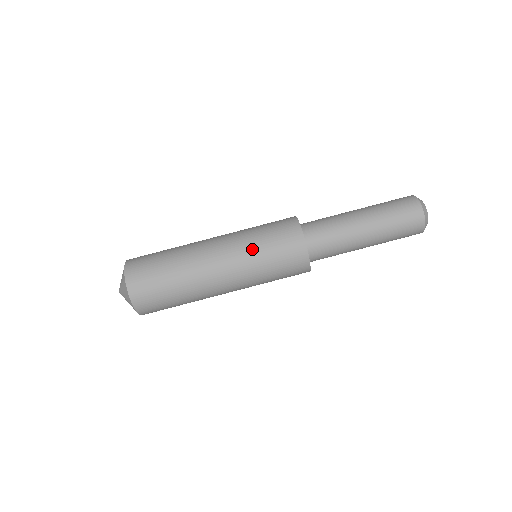
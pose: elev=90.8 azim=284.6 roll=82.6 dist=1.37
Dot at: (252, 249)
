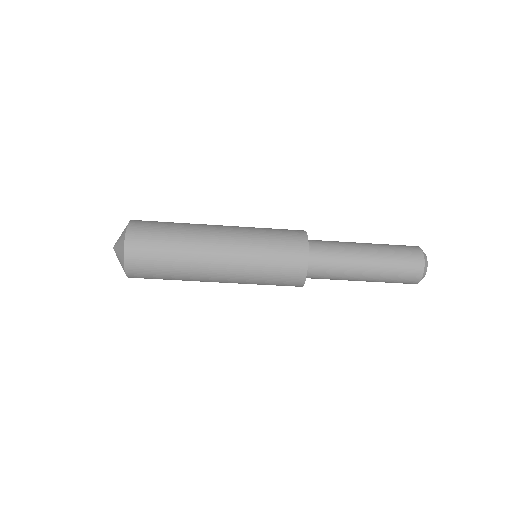
Dot at: (256, 247)
